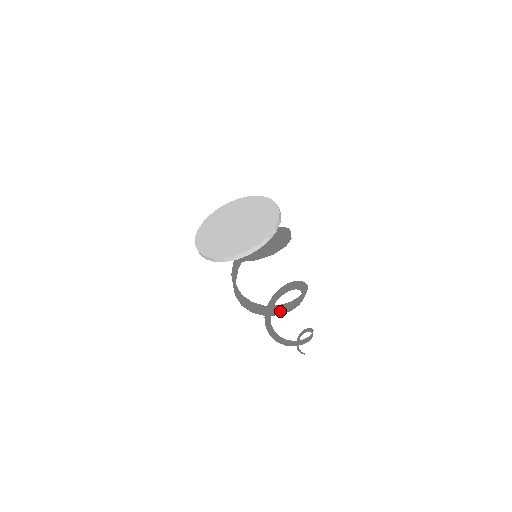
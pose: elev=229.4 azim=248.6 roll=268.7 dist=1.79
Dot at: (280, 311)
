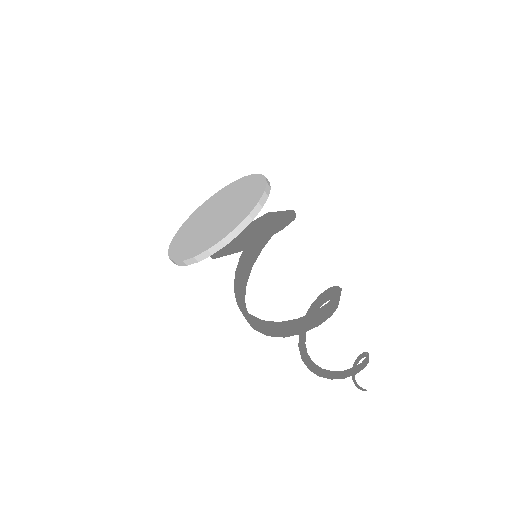
Dot at: (302, 327)
